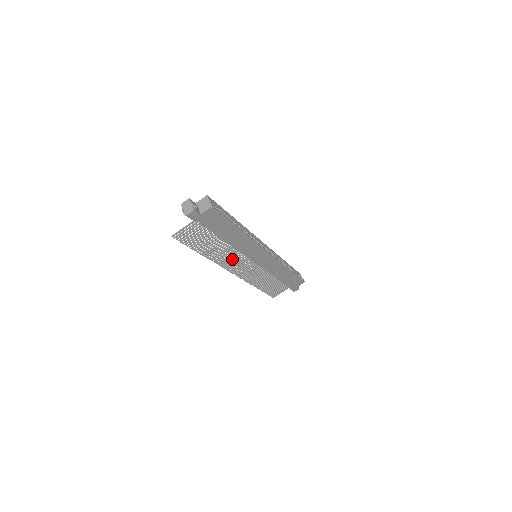
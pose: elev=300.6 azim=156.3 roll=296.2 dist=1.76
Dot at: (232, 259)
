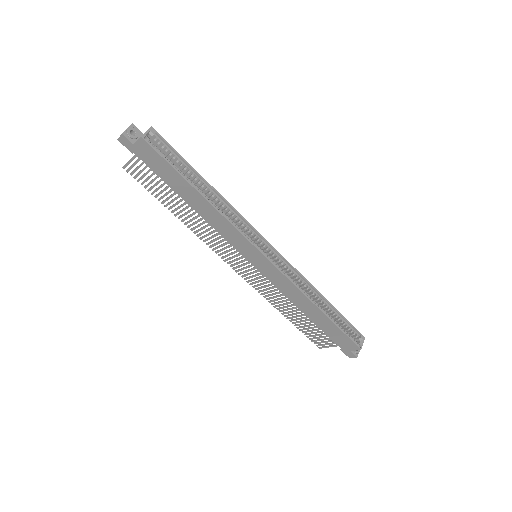
Dot at: (218, 242)
